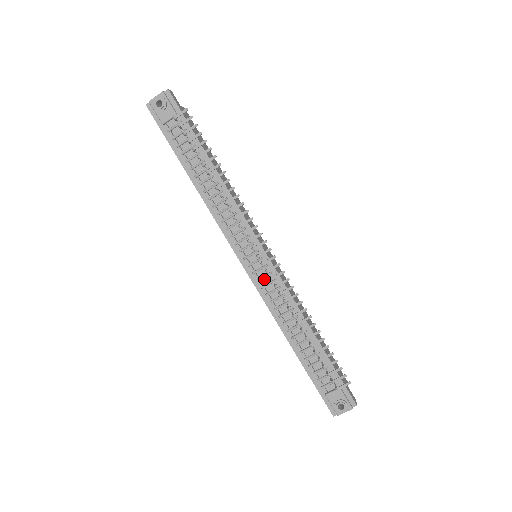
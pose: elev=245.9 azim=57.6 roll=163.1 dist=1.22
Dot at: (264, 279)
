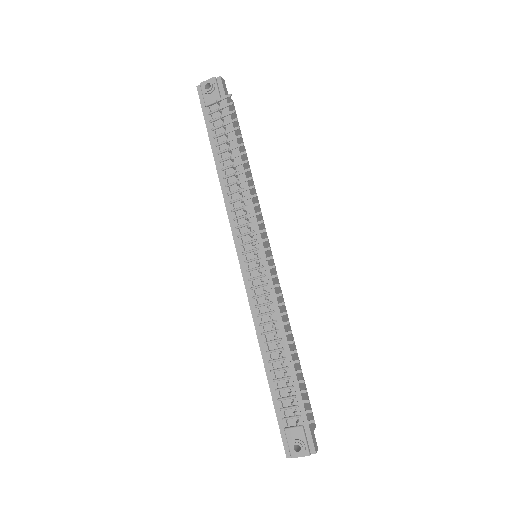
Dot at: (256, 280)
